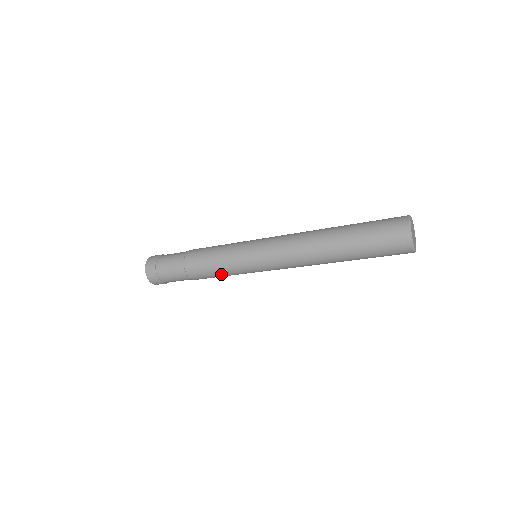
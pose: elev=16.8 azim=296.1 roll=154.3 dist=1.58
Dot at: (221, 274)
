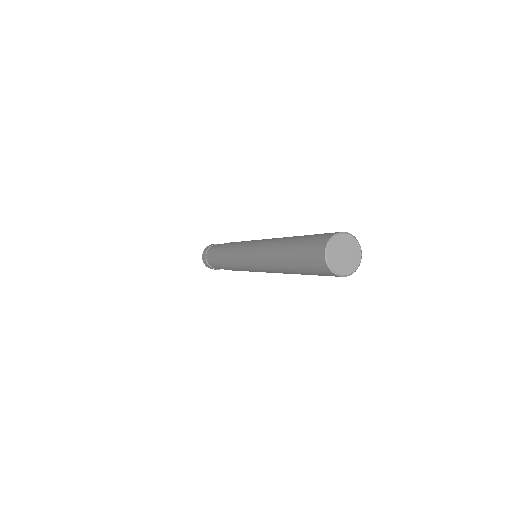
Dot at: occluded
